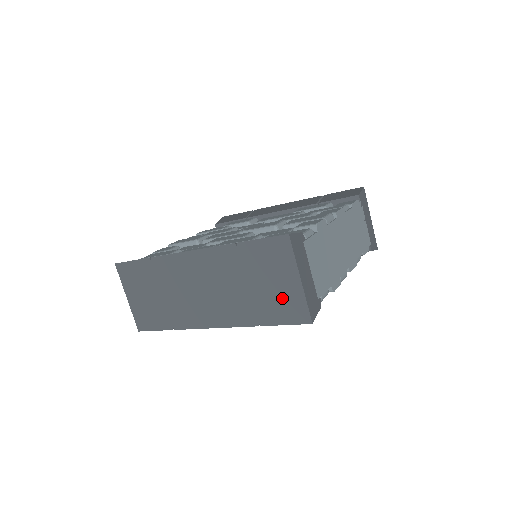
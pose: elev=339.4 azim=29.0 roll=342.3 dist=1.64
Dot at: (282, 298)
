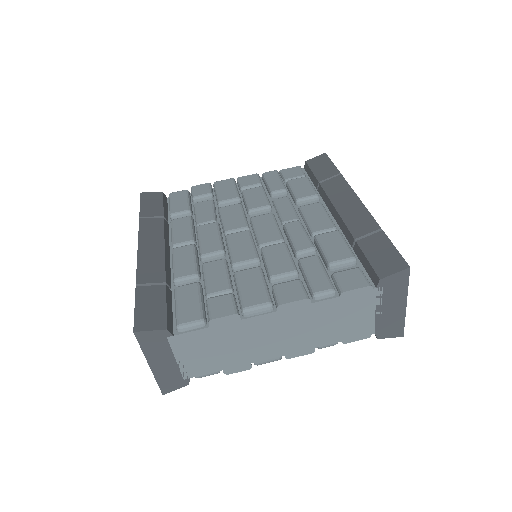
Dot at: occluded
